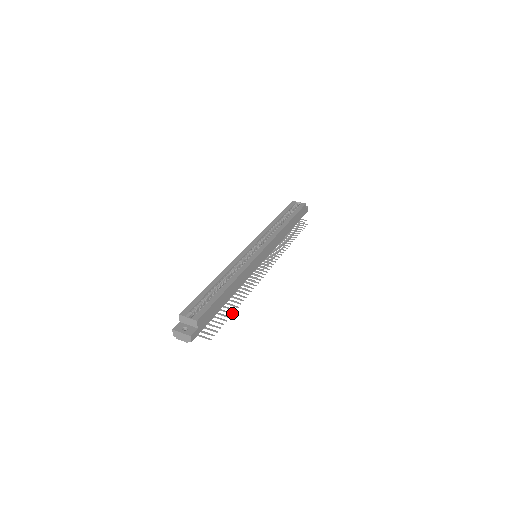
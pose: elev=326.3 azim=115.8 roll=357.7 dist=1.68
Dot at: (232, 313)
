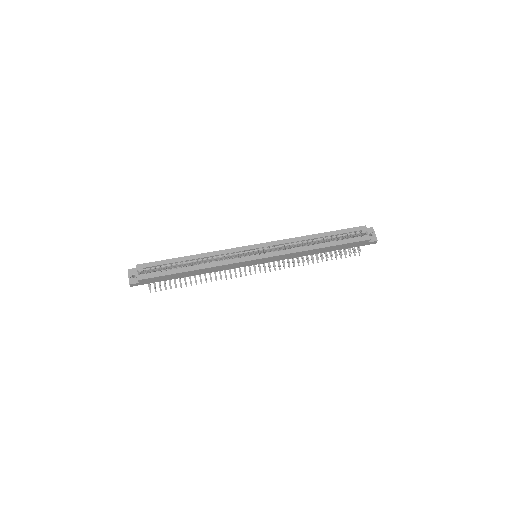
Dot at: occluded
